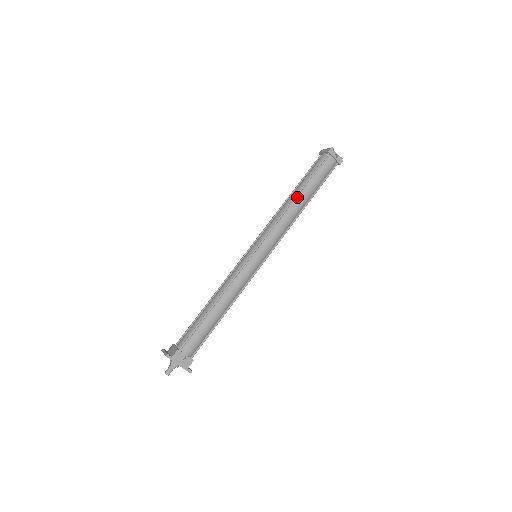
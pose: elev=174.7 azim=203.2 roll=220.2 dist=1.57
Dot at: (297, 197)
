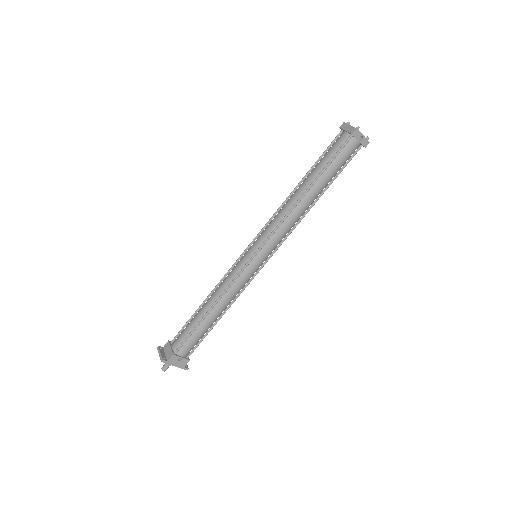
Dot at: (308, 192)
